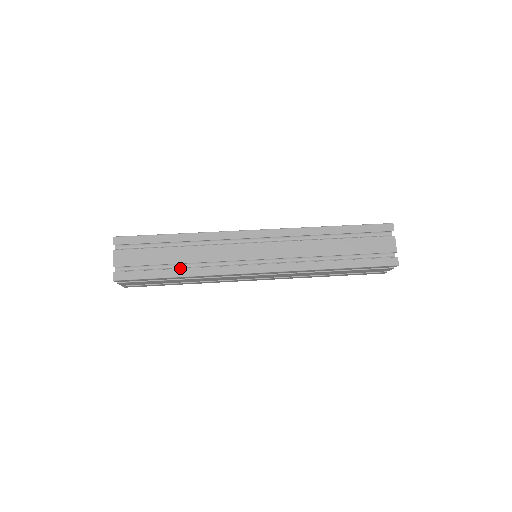
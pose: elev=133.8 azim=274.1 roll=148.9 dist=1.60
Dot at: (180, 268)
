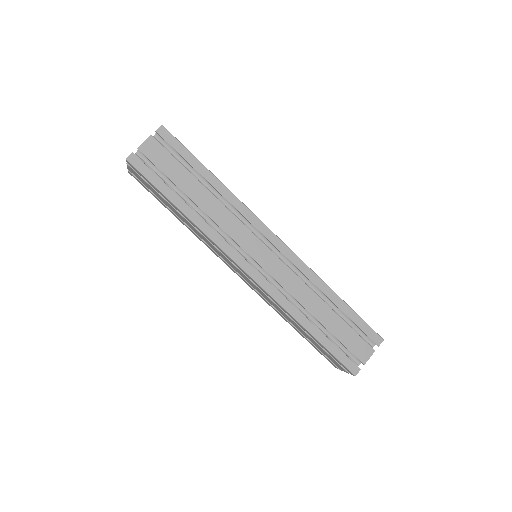
Dot at: occluded
